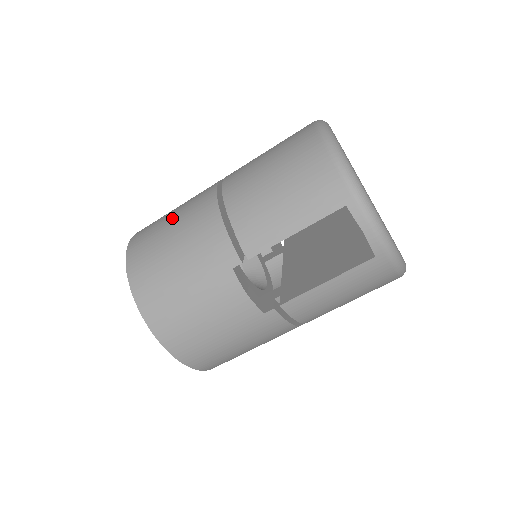
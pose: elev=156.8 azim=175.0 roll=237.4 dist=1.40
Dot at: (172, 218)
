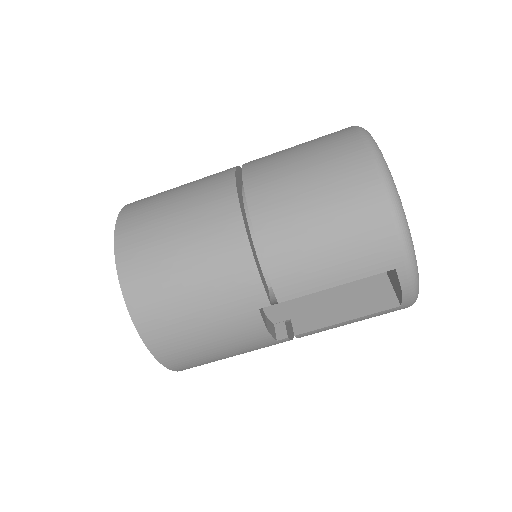
Dot at: (178, 228)
